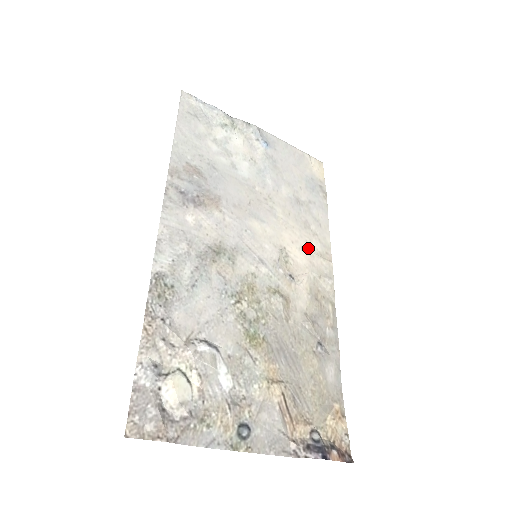
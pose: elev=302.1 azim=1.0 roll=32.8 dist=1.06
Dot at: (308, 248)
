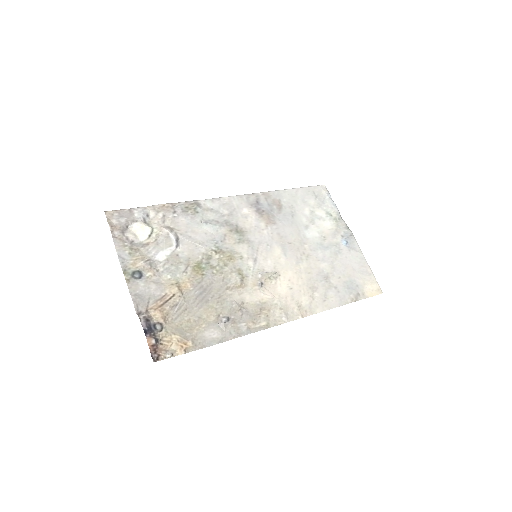
Dot at: (296, 294)
